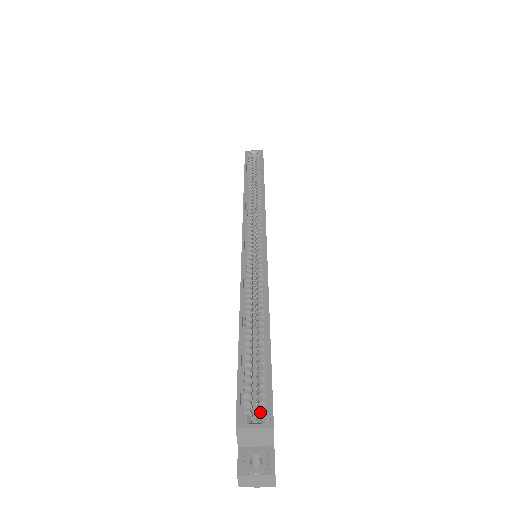
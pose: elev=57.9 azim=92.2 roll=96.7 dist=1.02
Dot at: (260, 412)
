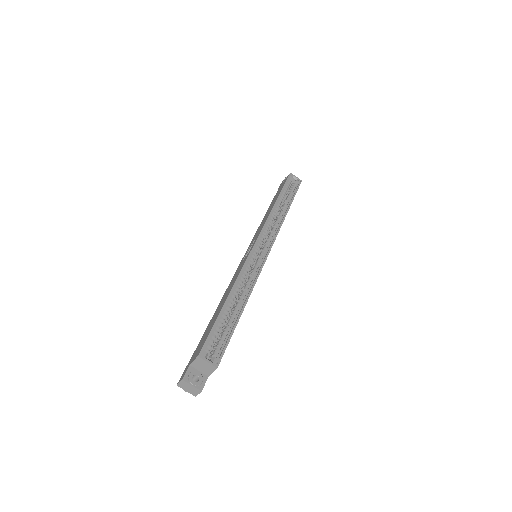
Dot at: (214, 355)
